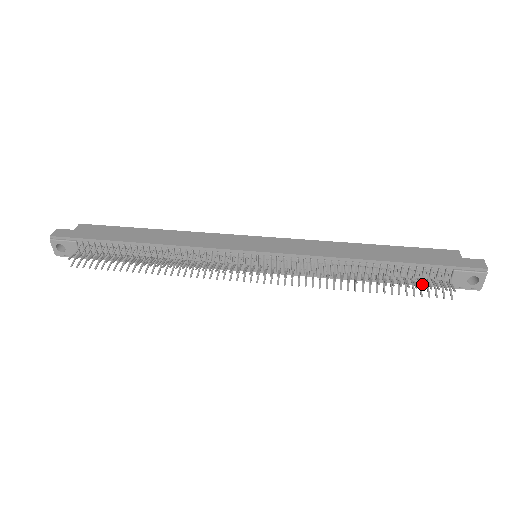
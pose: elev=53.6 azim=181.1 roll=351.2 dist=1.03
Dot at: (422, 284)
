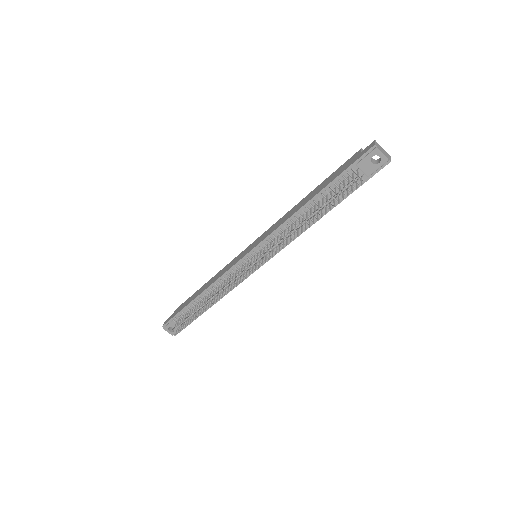
Dot at: (338, 192)
